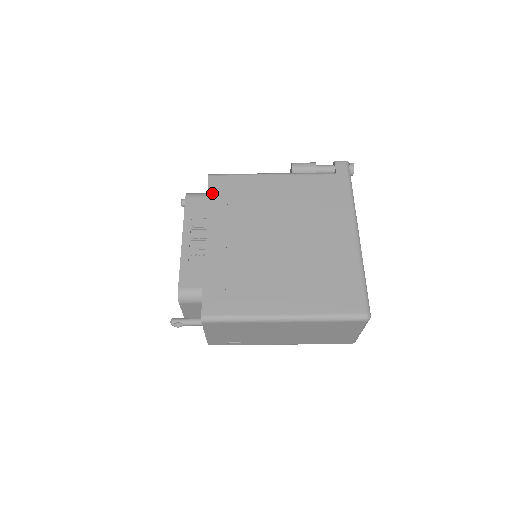
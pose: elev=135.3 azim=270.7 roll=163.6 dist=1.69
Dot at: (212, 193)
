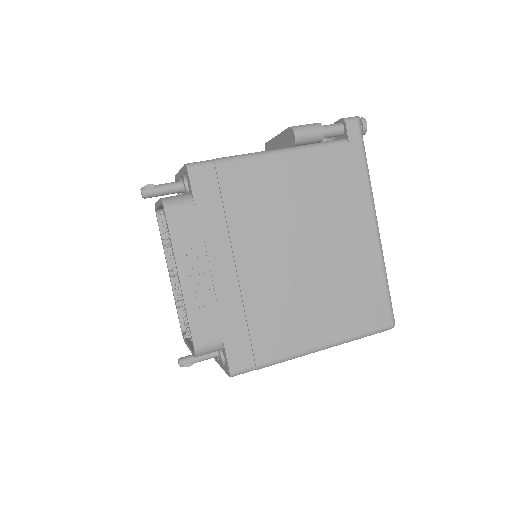
Dot at: (200, 198)
